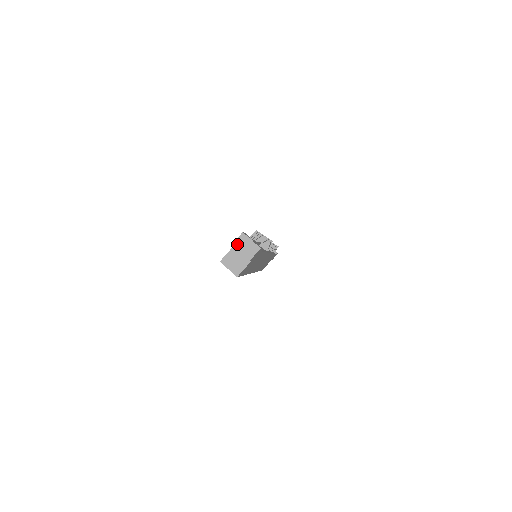
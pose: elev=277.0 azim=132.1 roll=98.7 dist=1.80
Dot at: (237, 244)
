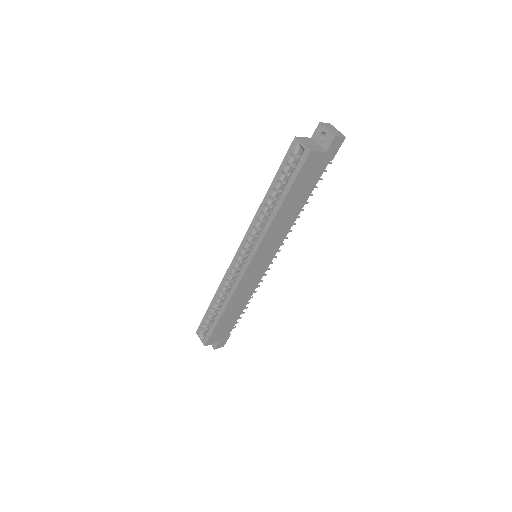
Dot at: (324, 124)
